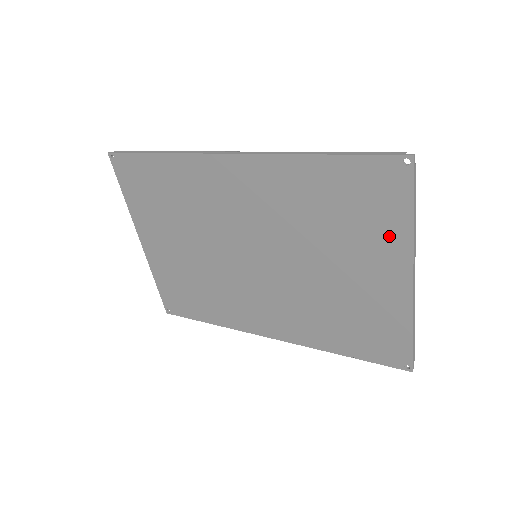
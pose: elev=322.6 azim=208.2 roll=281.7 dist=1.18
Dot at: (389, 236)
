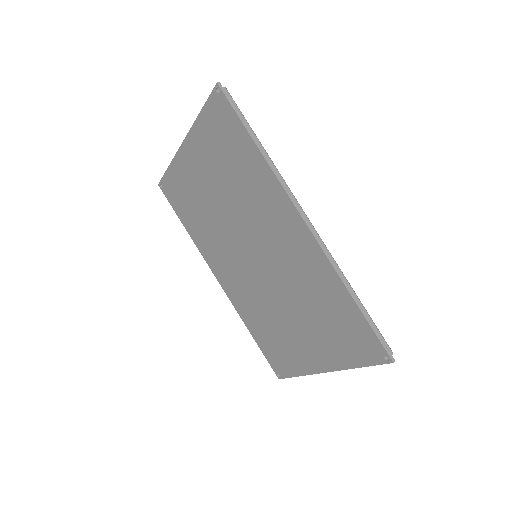
Dot at: (338, 354)
